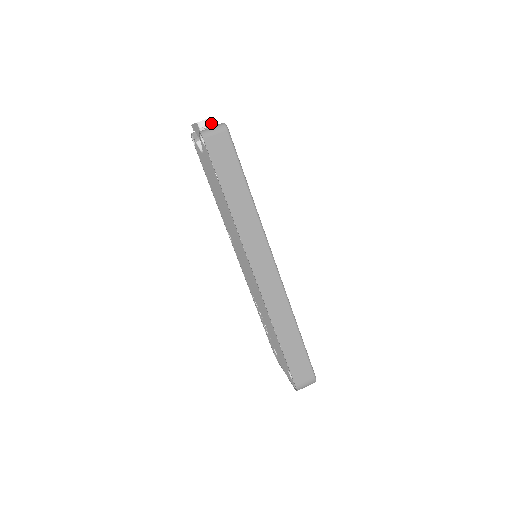
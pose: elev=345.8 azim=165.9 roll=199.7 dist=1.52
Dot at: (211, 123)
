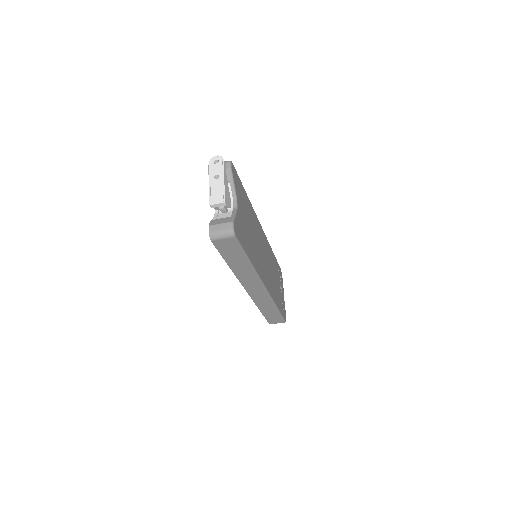
Dot at: (223, 205)
